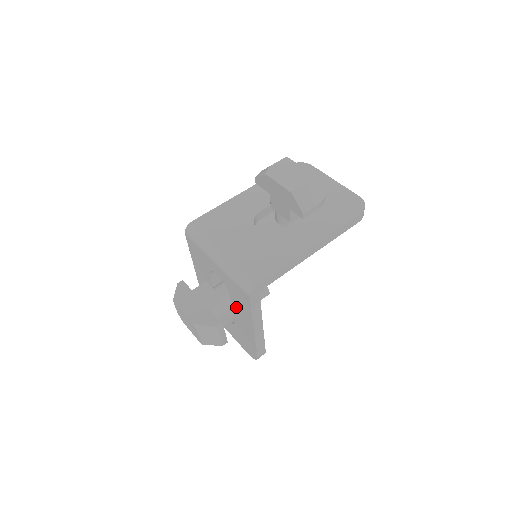
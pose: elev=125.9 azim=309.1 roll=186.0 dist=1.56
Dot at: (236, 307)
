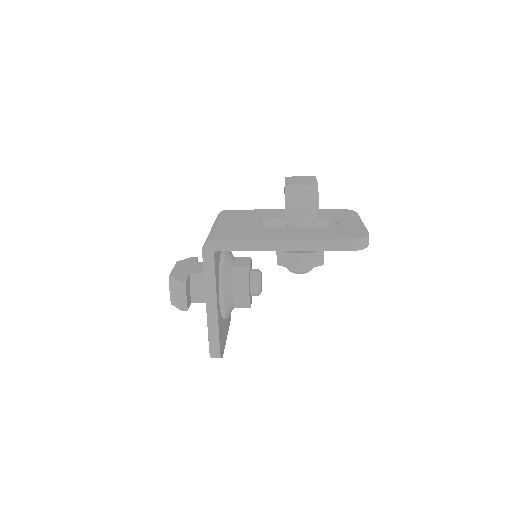
Dot at: occluded
